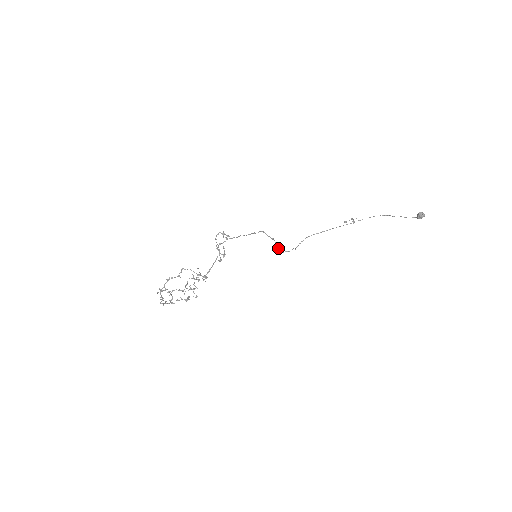
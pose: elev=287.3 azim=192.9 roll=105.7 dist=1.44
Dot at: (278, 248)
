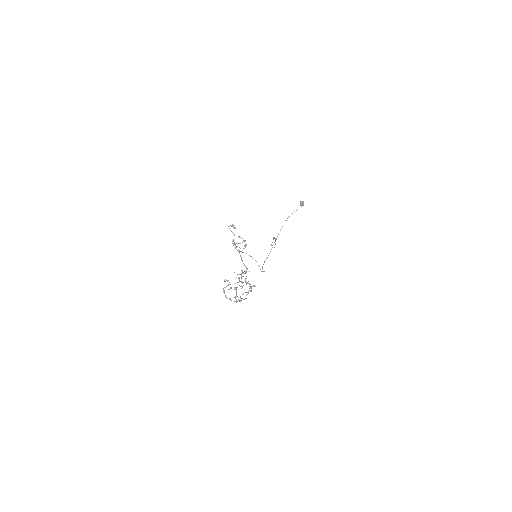
Dot at: (258, 265)
